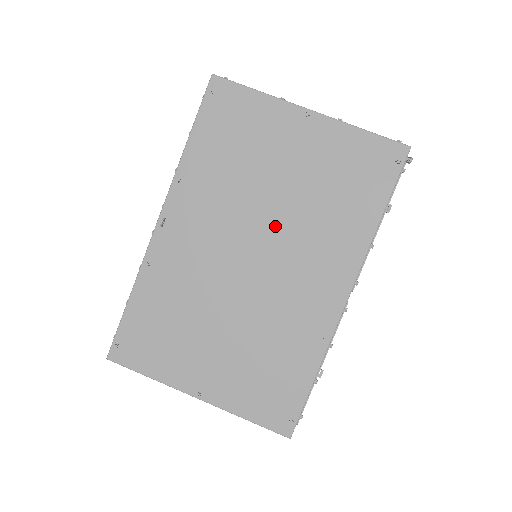
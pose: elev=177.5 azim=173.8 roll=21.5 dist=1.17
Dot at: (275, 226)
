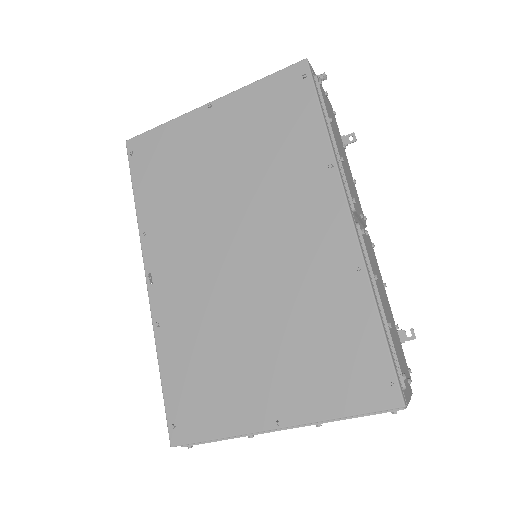
Dot at: (241, 207)
